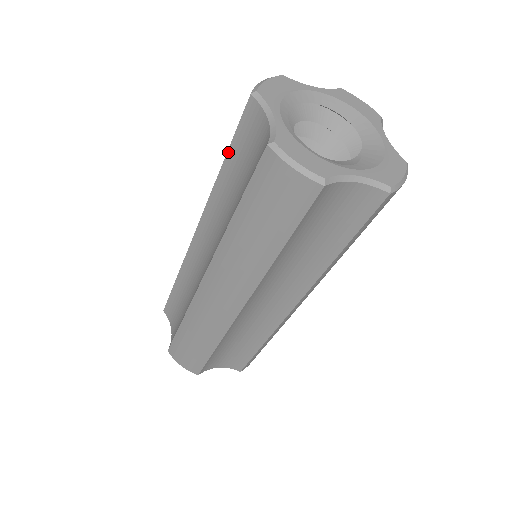
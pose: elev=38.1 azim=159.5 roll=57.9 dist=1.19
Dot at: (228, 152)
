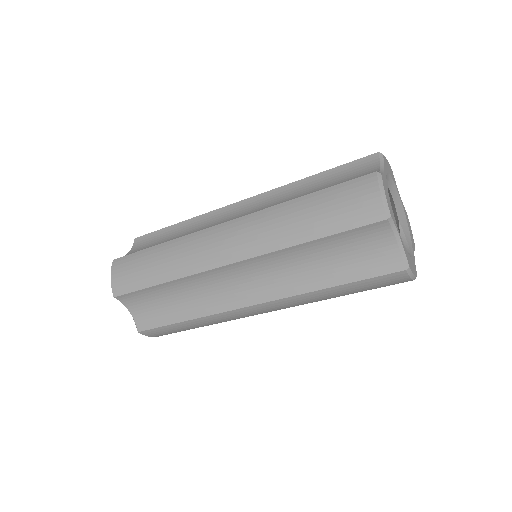
Dot at: (328, 237)
